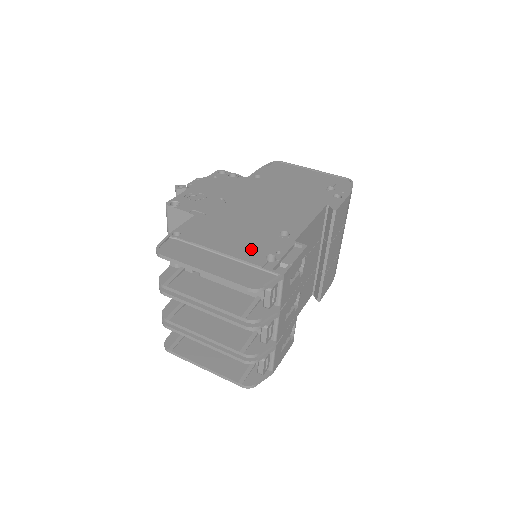
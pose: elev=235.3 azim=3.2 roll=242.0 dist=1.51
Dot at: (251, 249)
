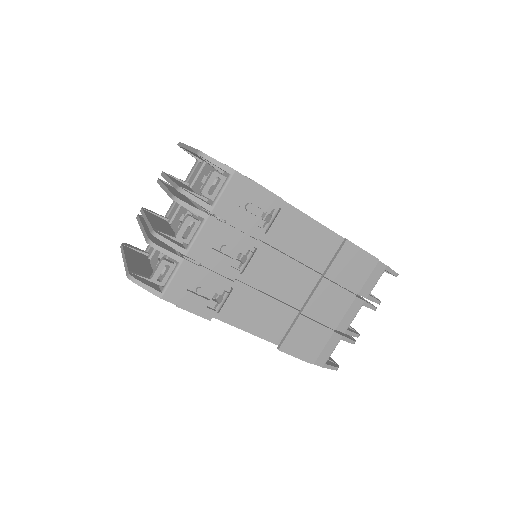
Dot at: occluded
